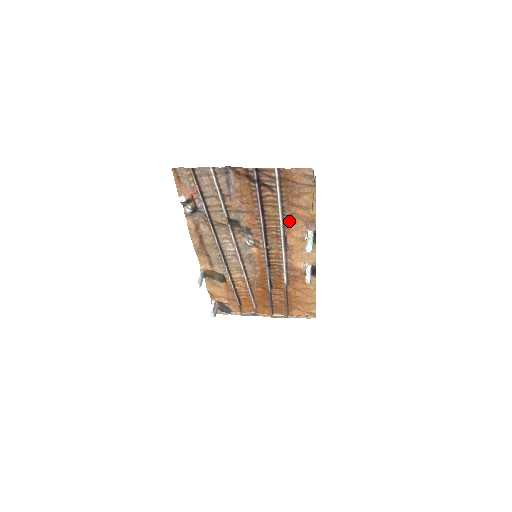
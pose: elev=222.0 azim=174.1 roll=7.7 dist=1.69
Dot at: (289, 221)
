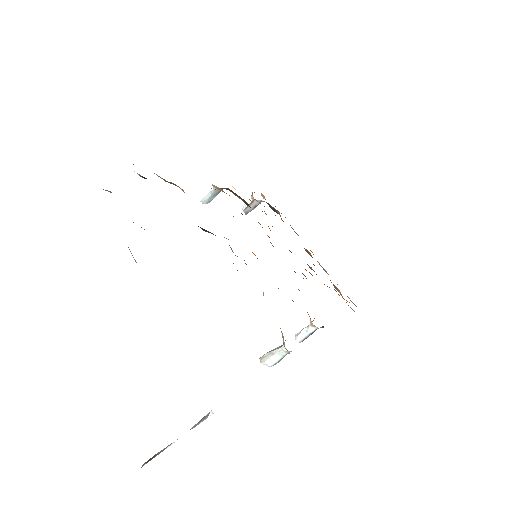
Dot at: occluded
